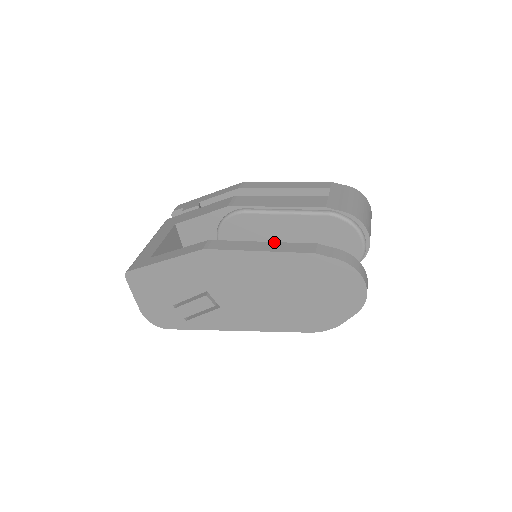
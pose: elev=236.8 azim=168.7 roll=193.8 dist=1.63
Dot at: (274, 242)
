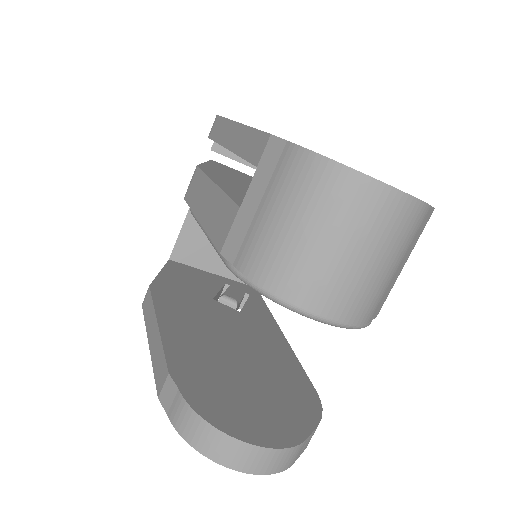
Dot at: (159, 333)
